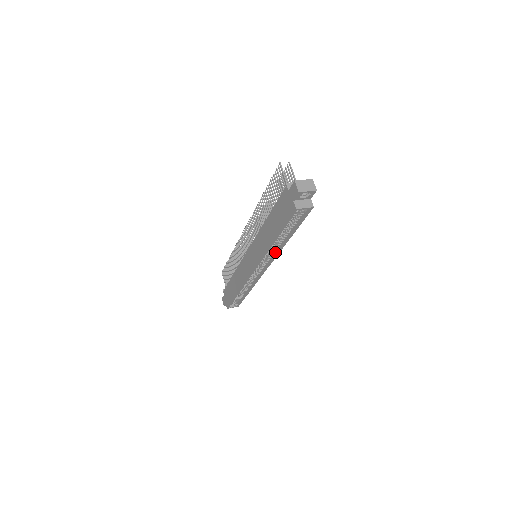
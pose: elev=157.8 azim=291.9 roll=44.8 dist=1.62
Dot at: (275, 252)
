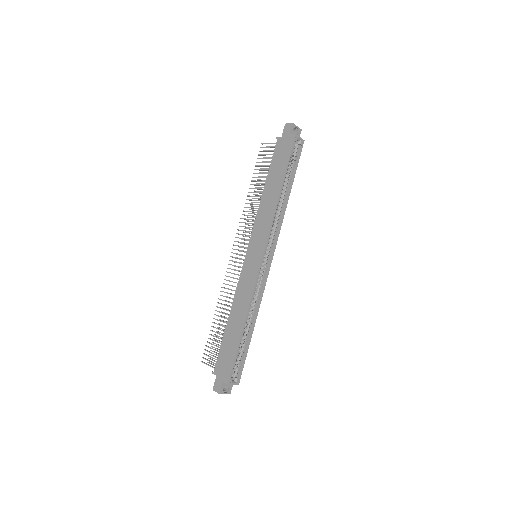
Dot at: (279, 222)
